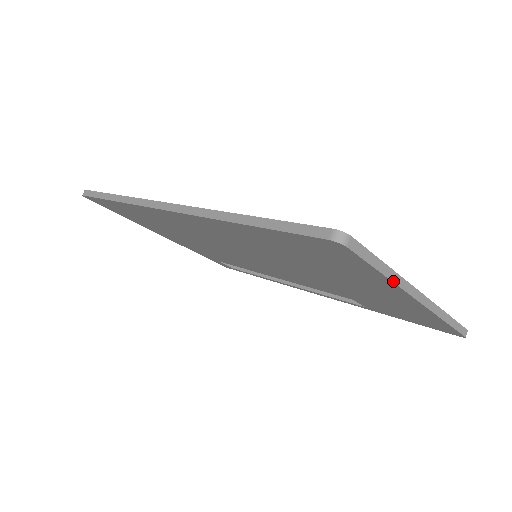
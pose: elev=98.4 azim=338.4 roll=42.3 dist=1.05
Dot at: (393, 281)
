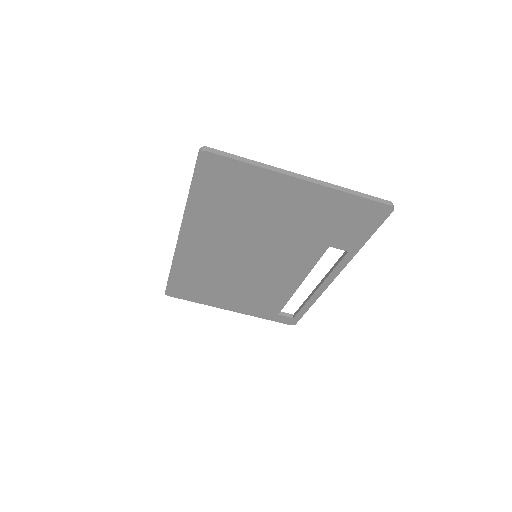
Dot at: (261, 167)
